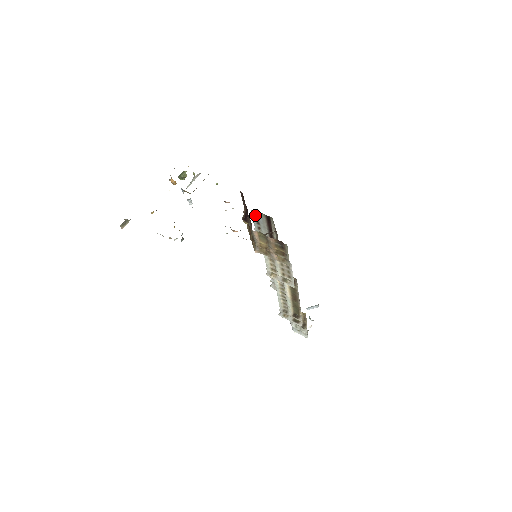
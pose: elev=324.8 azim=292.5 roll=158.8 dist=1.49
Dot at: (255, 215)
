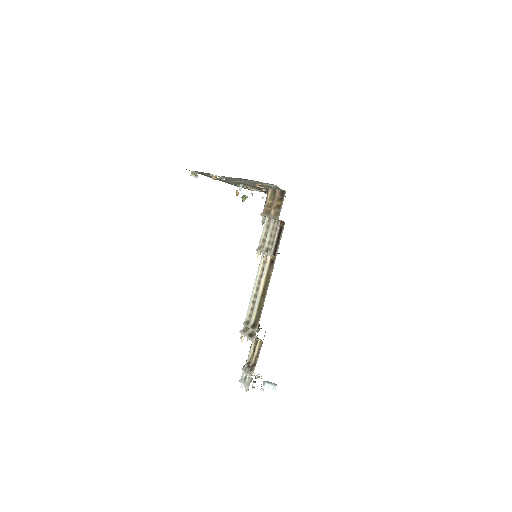
Dot at: occluded
